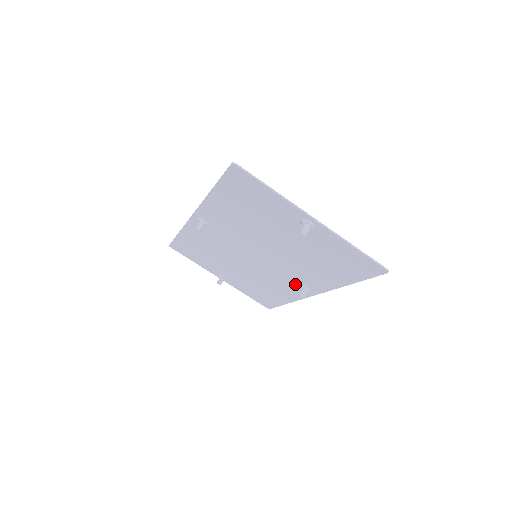
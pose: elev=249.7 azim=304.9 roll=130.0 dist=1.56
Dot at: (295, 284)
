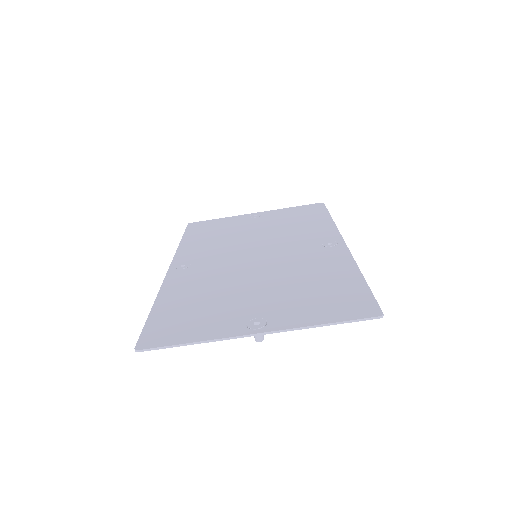
Dot at: (316, 246)
